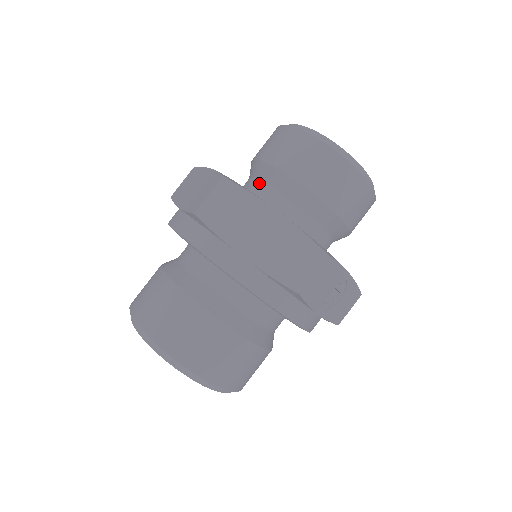
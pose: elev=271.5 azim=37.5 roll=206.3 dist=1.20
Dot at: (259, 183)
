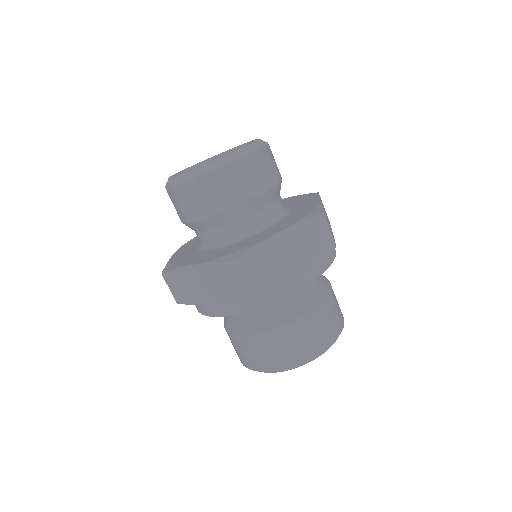
Dot at: (221, 230)
